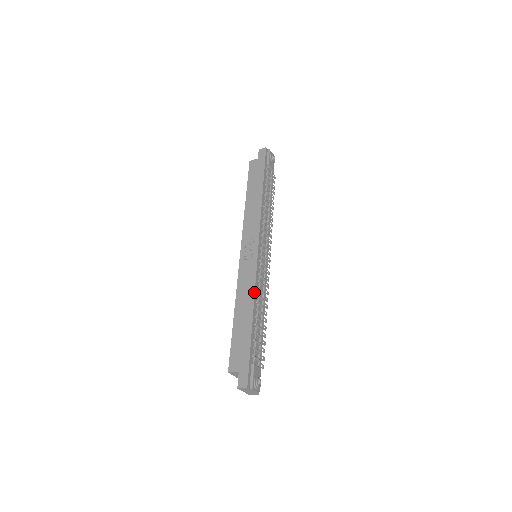
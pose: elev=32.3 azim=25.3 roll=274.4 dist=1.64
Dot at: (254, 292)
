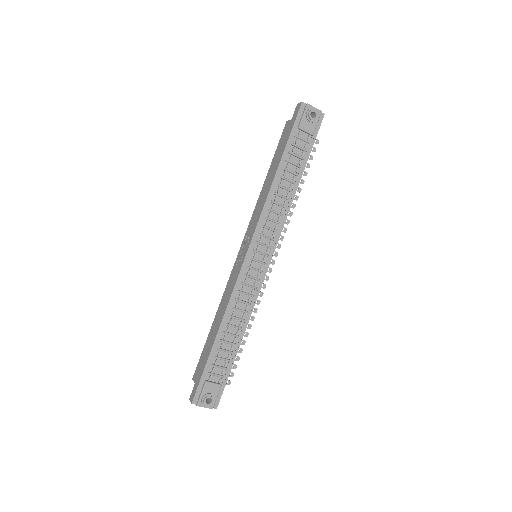
Dot at: (227, 305)
